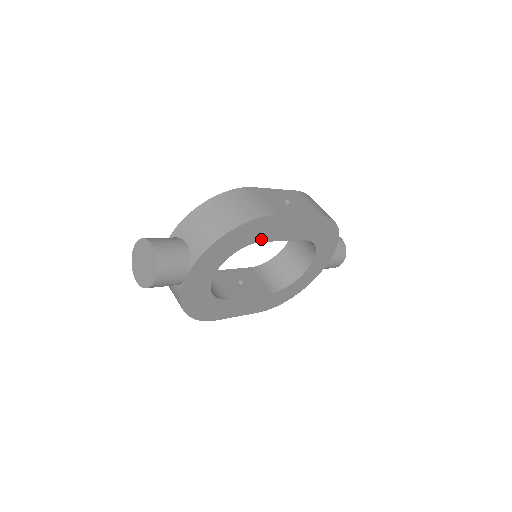
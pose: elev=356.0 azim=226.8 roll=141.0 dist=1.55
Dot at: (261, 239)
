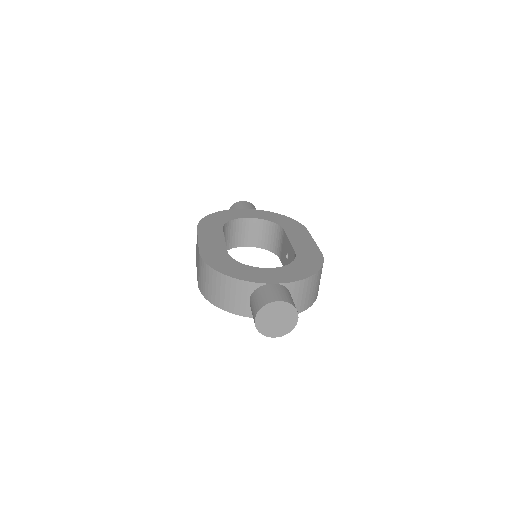
Dot at: occluded
